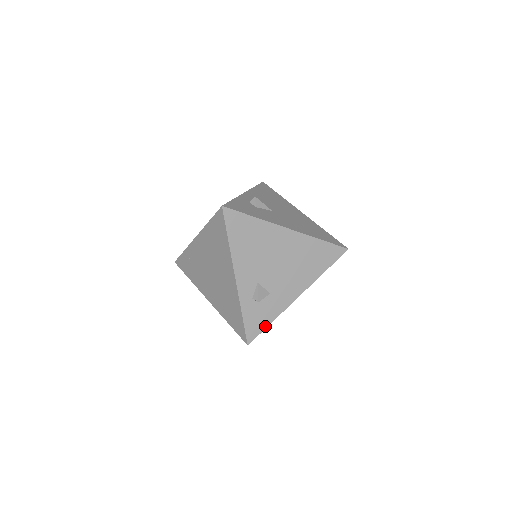
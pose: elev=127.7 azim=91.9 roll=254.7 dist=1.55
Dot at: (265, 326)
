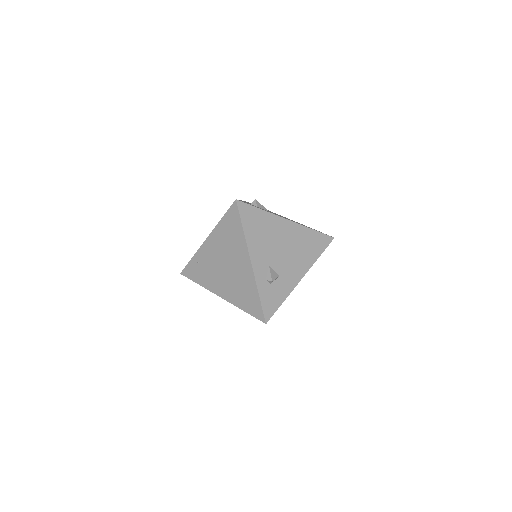
Dot at: (278, 306)
